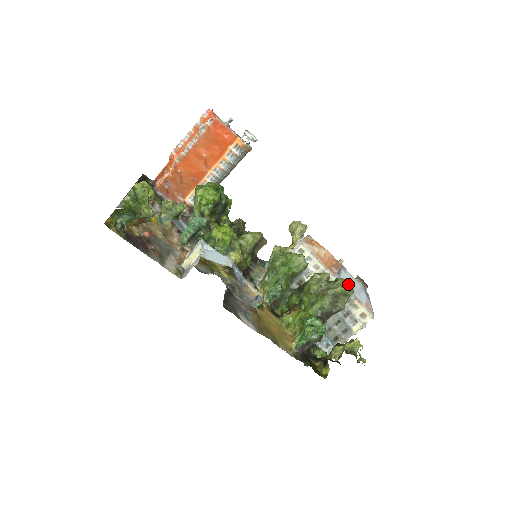
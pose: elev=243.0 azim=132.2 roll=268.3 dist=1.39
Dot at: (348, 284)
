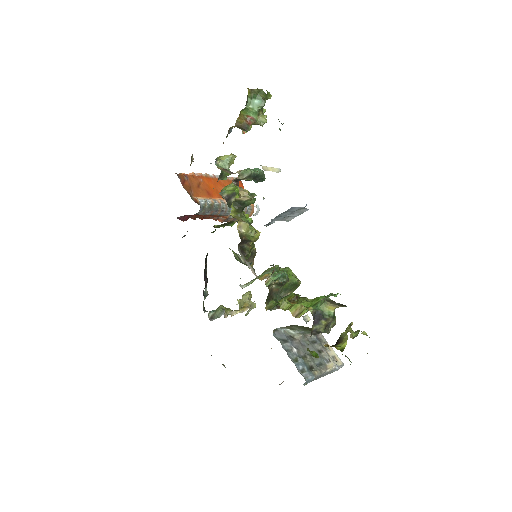
Dot at: occluded
